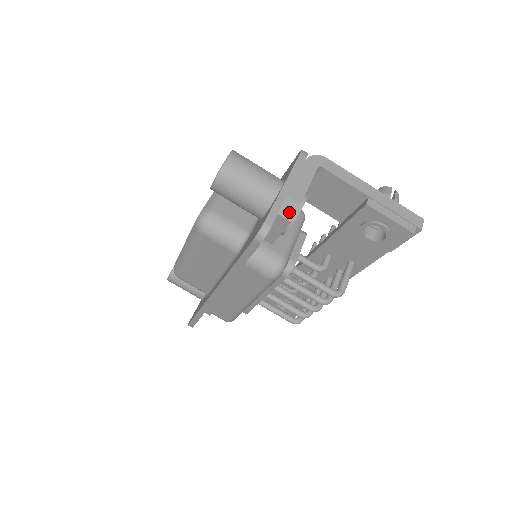
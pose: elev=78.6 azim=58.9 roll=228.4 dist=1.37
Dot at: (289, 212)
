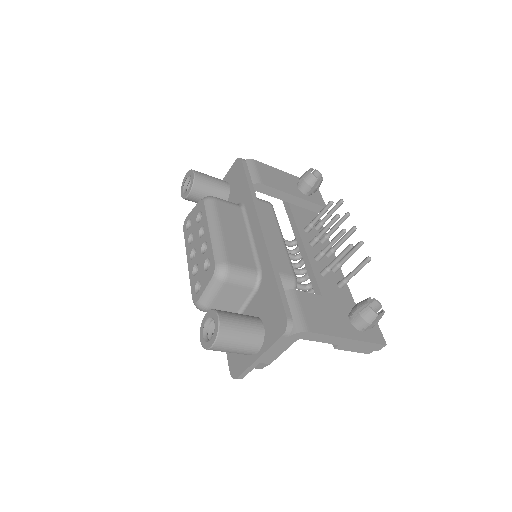
Dot at: (260, 367)
